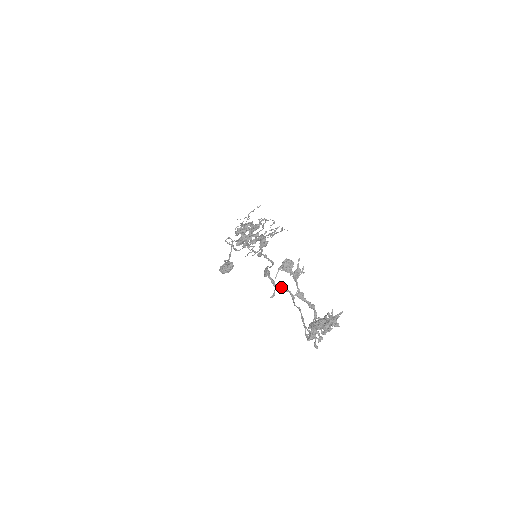
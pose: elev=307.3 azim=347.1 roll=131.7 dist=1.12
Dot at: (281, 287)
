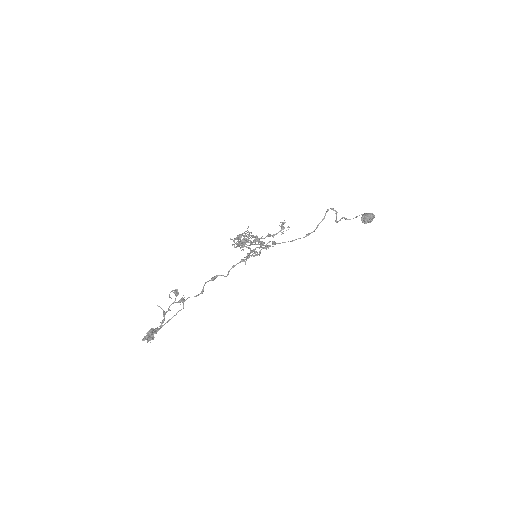
Dot at: occluded
